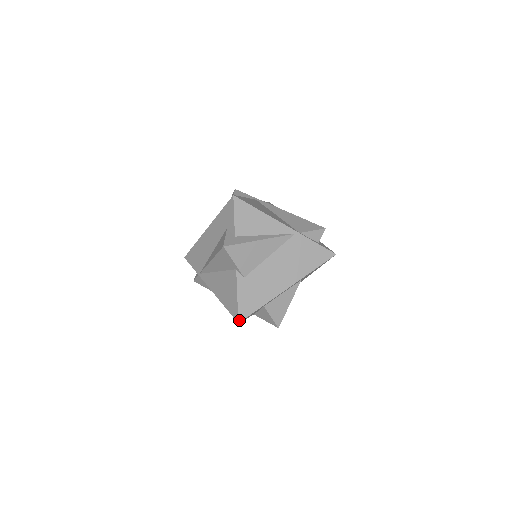
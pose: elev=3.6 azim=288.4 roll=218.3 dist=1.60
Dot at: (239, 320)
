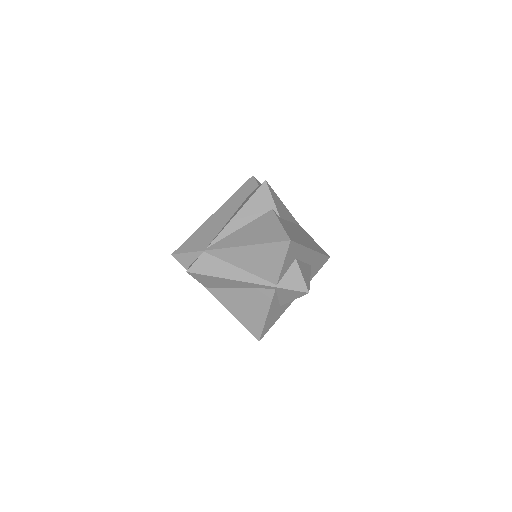
Dot at: (290, 239)
